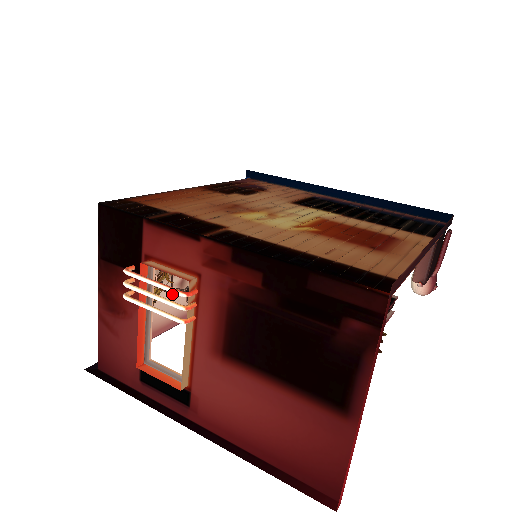
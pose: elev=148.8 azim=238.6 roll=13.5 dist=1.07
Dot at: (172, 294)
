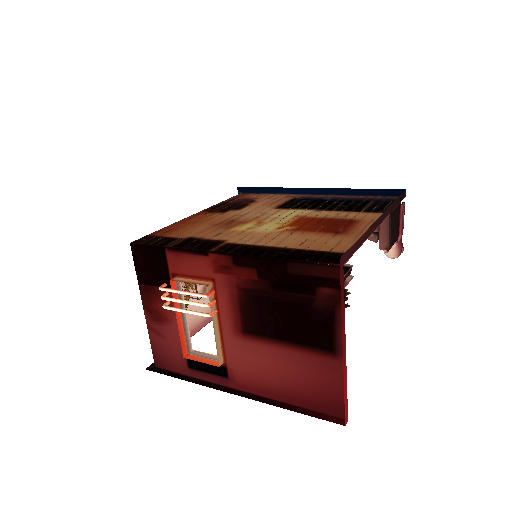
Dot at: (199, 299)
